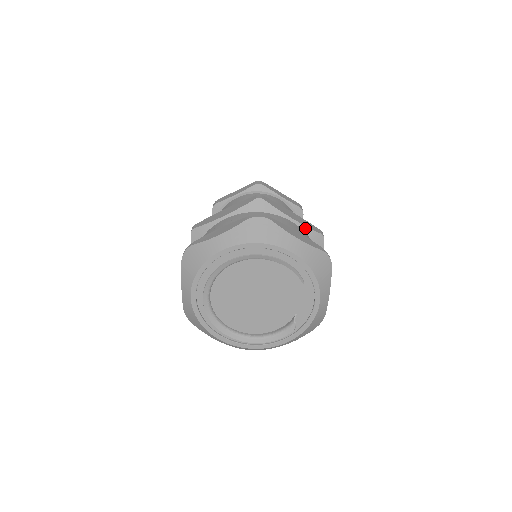
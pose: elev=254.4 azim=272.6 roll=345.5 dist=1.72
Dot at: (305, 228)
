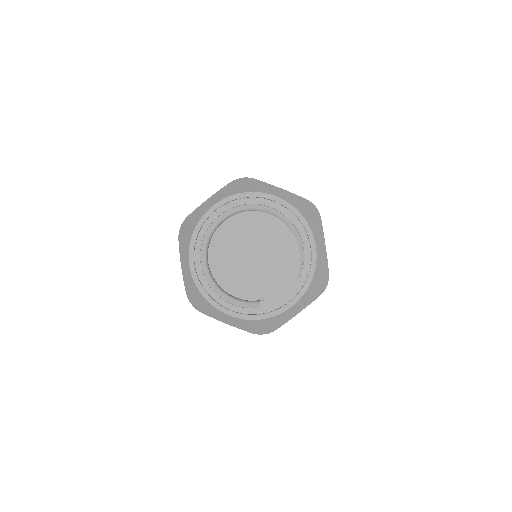
Dot at: occluded
